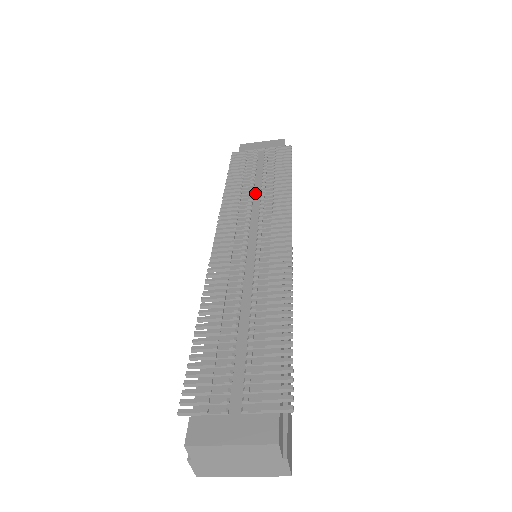
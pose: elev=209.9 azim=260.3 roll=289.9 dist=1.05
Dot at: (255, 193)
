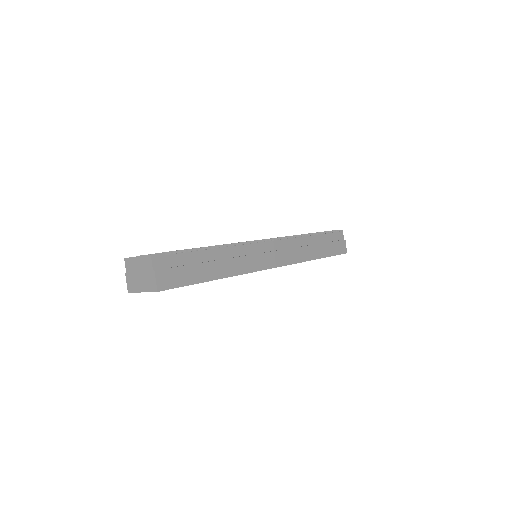
Dot at: occluded
